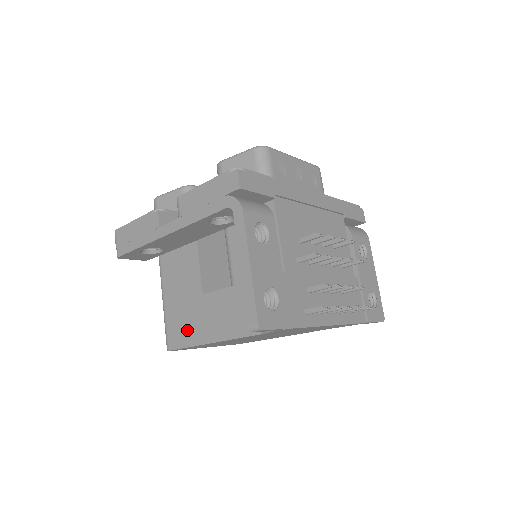
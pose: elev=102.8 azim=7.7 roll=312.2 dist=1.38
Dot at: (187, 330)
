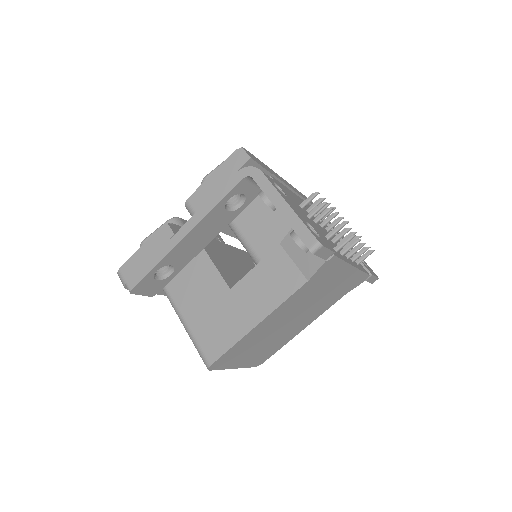
Dot at: (225, 331)
